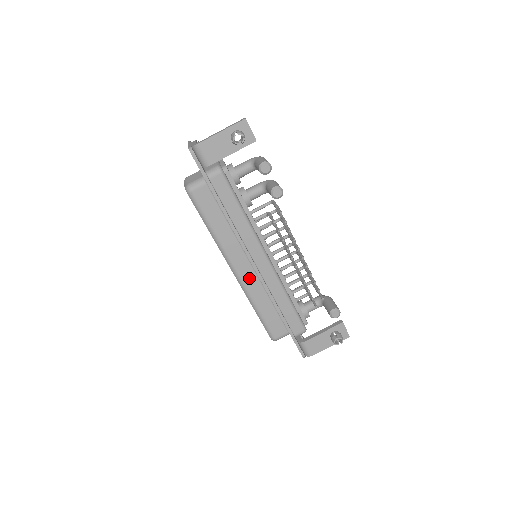
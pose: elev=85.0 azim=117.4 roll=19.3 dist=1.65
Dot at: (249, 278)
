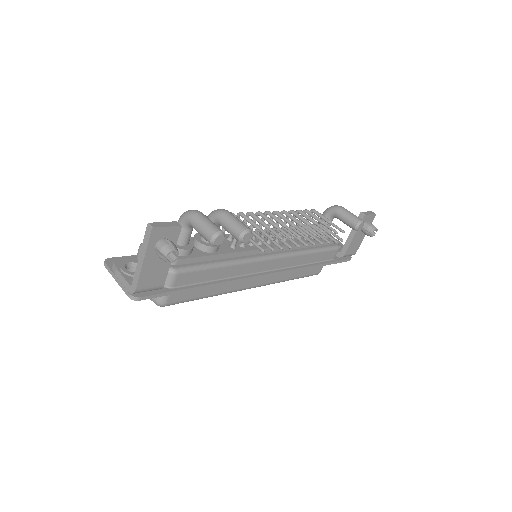
Dot at: (269, 277)
